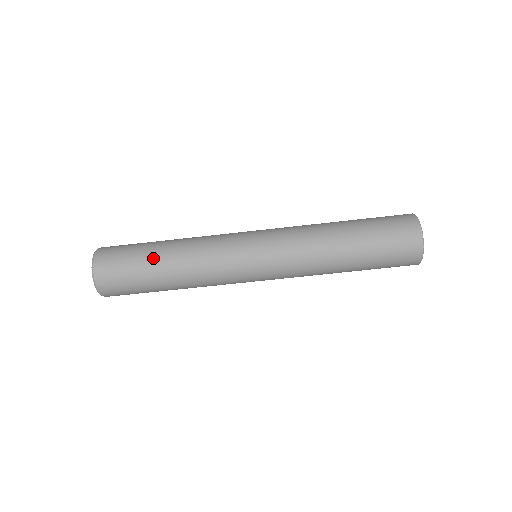
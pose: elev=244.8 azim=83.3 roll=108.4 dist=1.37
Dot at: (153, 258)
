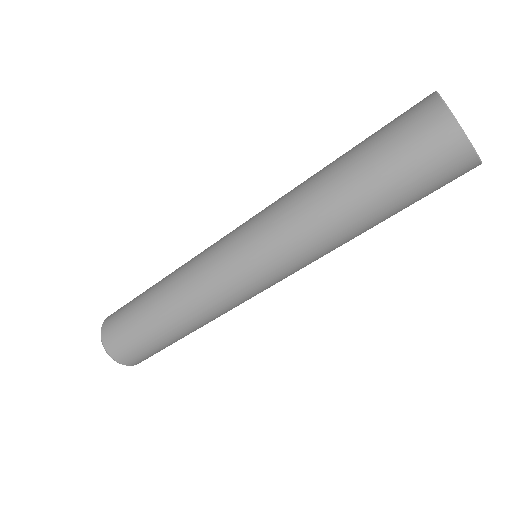
Dot at: (145, 305)
